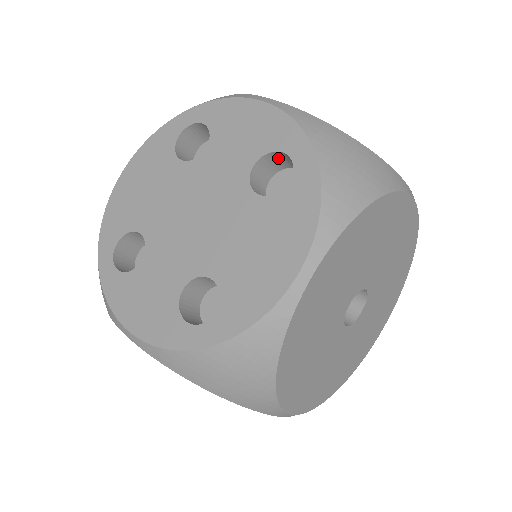
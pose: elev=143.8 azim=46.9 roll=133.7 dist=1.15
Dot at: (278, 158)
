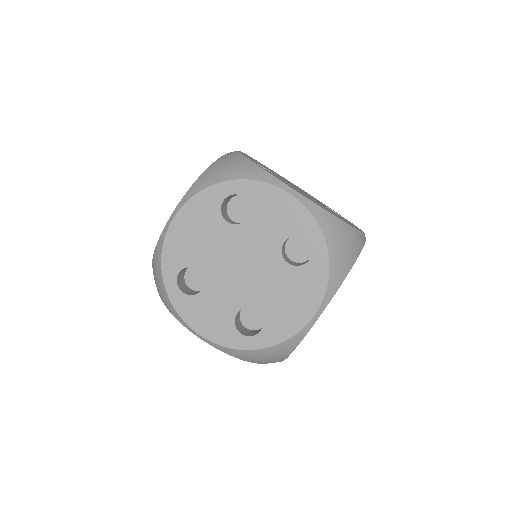
Dot at: occluded
